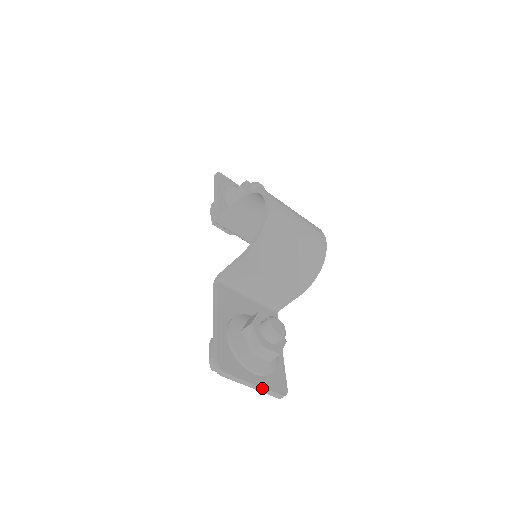
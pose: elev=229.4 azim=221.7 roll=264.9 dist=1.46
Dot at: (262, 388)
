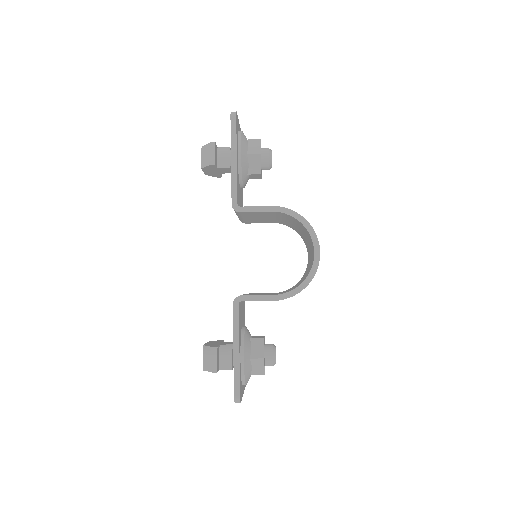
Dot at: (243, 392)
